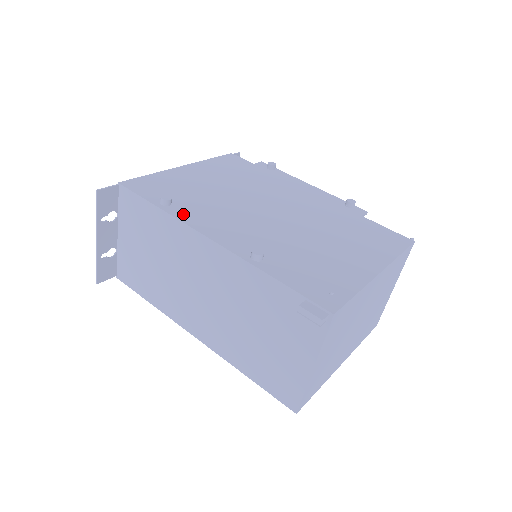
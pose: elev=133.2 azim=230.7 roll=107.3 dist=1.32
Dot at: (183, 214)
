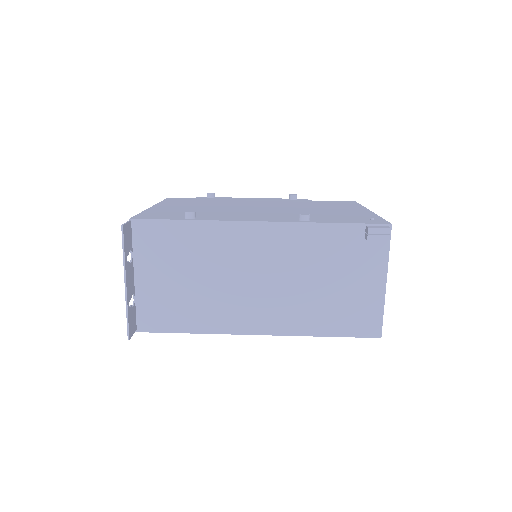
Dot at: (215, 218)
